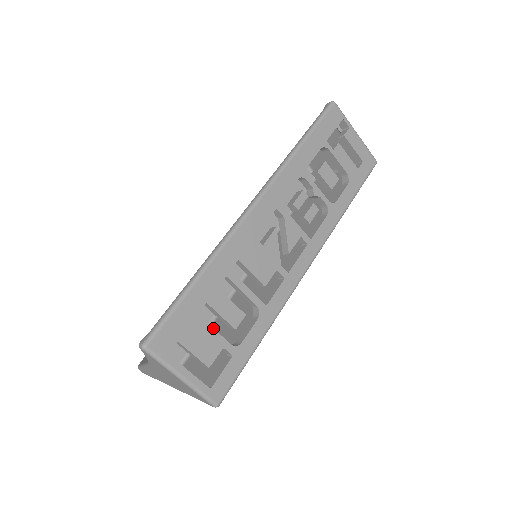
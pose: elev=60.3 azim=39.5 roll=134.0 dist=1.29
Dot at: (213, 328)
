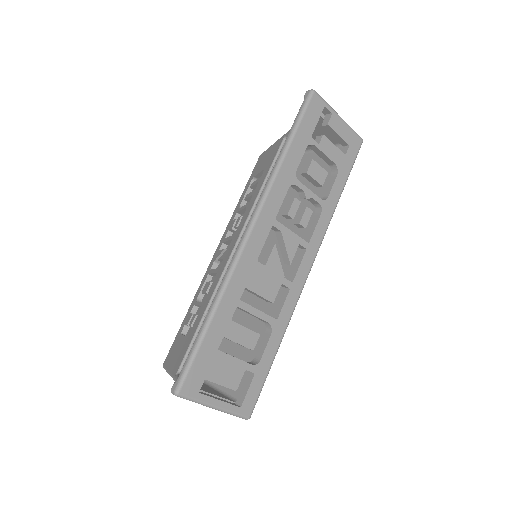
Dot at: (233, 357)
